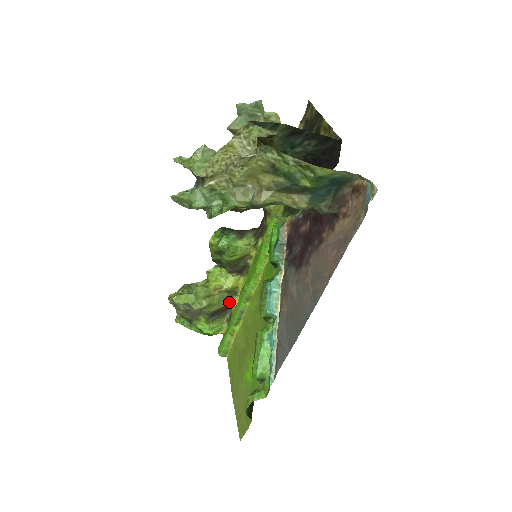
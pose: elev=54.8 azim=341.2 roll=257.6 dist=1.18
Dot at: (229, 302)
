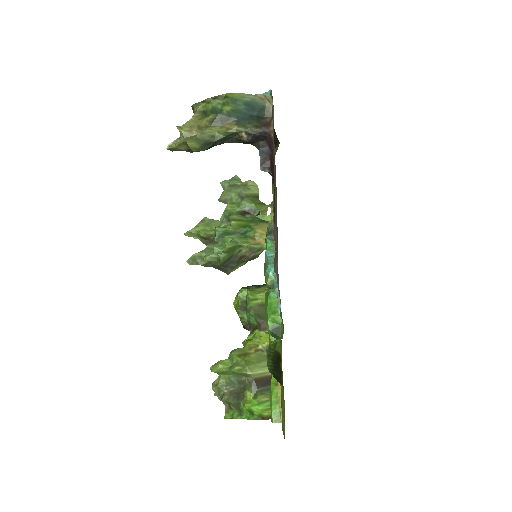
Dot at: occluded
